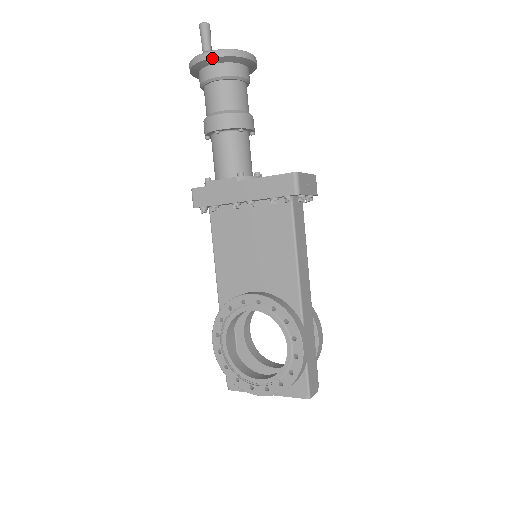
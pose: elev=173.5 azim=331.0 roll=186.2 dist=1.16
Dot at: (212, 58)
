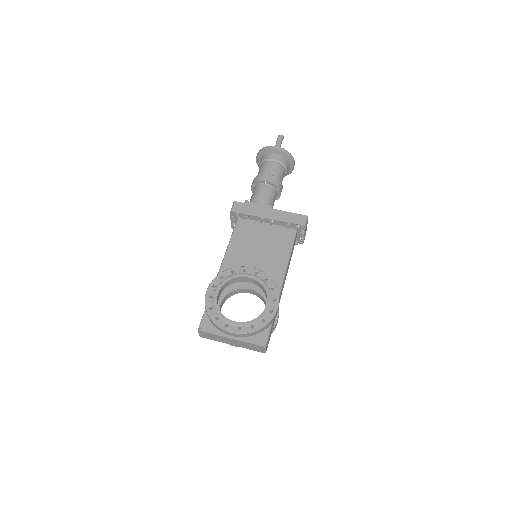
Dot at: (280, 150)
